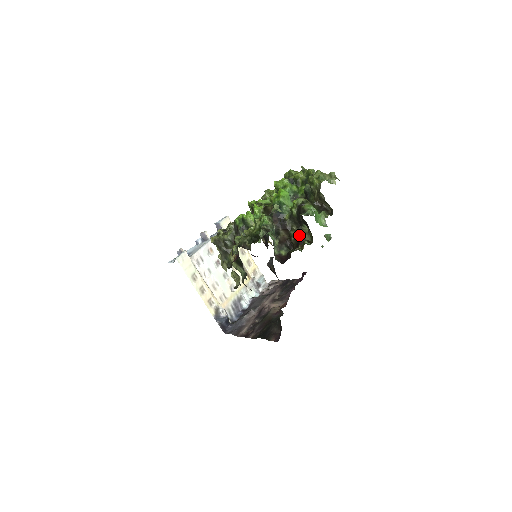
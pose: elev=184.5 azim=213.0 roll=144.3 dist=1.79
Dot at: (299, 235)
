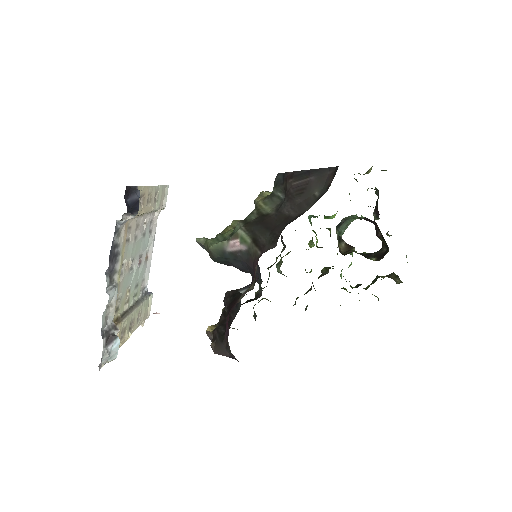
Dot at: occluded
